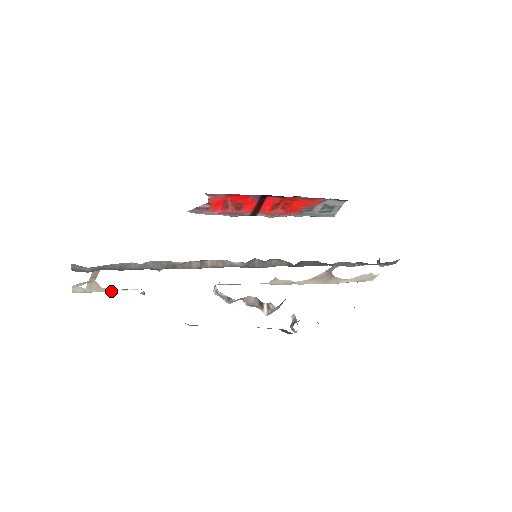
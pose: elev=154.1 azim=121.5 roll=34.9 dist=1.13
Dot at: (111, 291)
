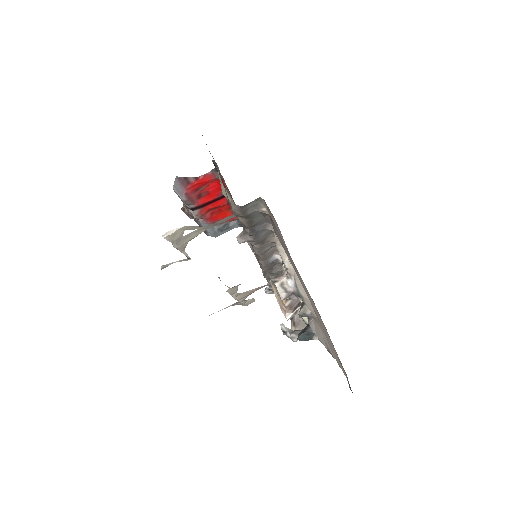
Dot at: (182, 251)
